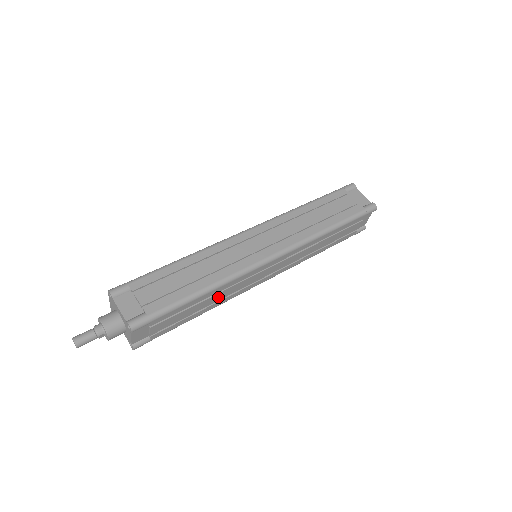
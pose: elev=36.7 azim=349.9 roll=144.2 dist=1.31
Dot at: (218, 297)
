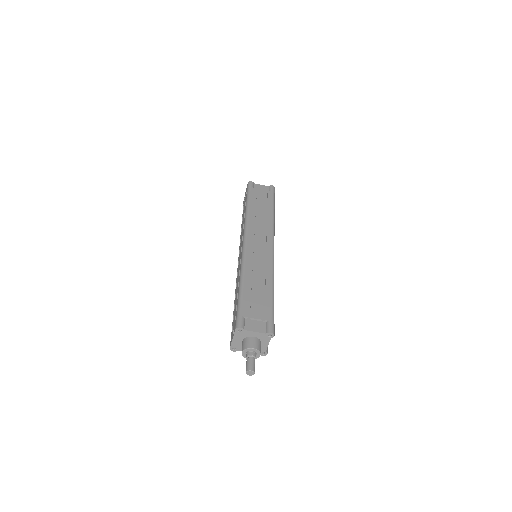
Dot at: occluded
